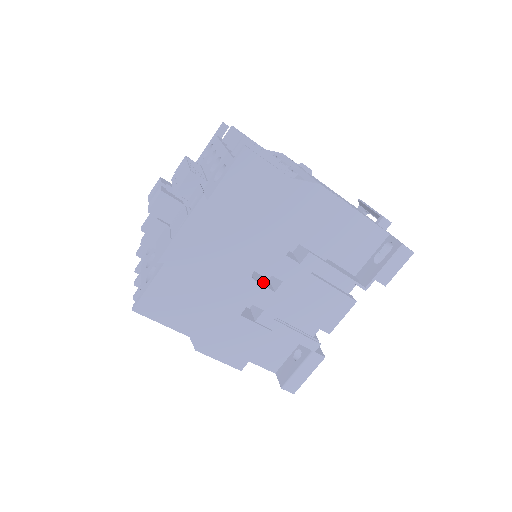
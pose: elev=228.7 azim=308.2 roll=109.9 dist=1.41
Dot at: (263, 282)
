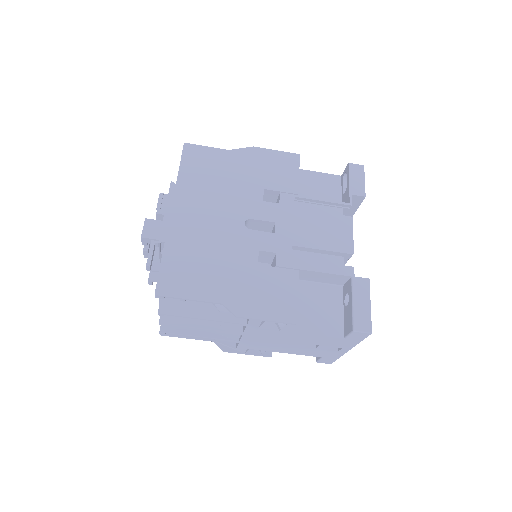
Dot at: occluded
